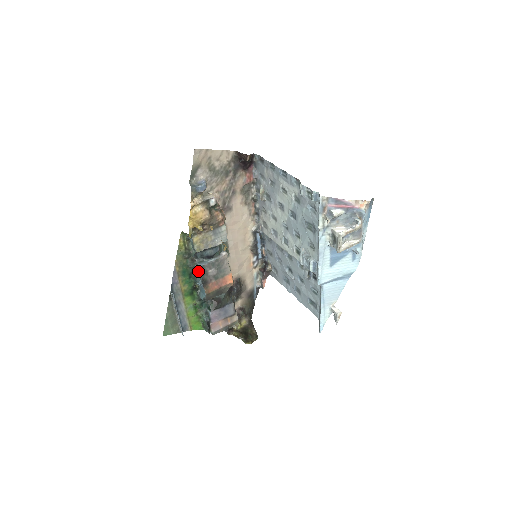
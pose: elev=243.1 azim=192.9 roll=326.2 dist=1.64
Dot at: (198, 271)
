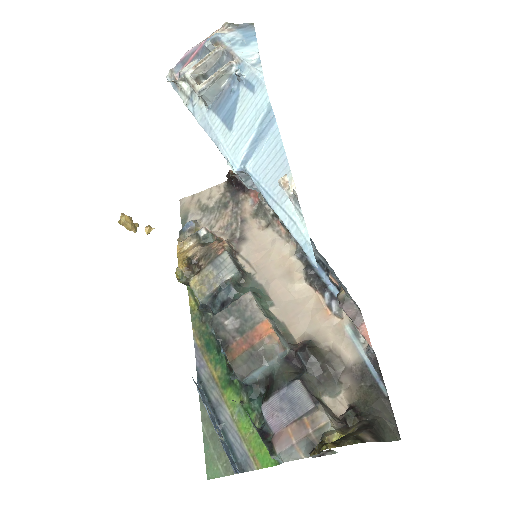
Dot at: occluded
